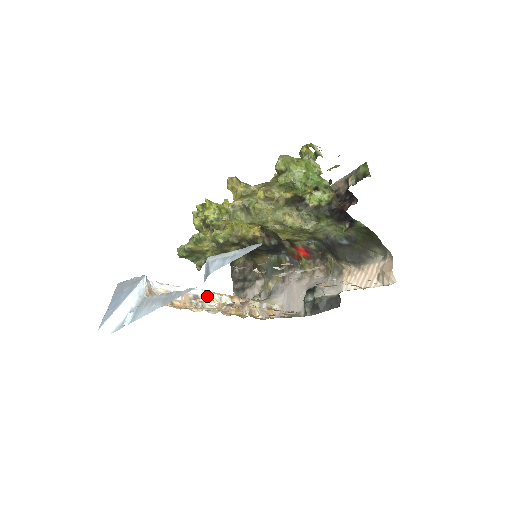
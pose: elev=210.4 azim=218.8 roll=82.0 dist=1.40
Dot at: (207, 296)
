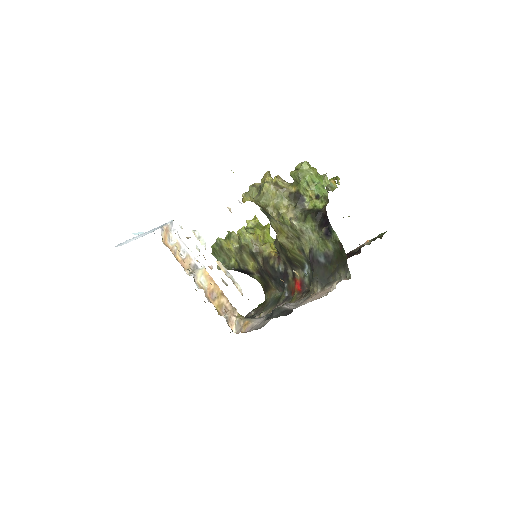
Dot at: occluded
